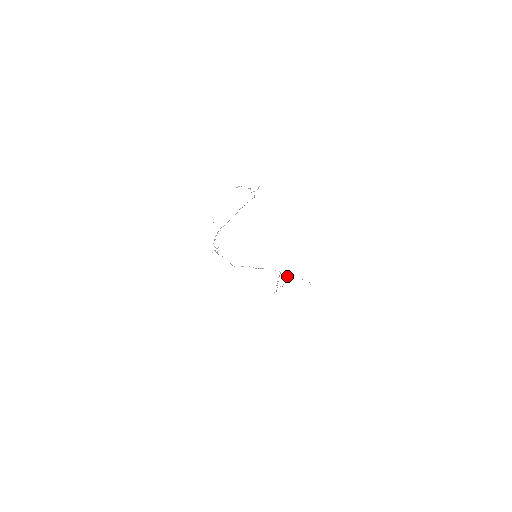
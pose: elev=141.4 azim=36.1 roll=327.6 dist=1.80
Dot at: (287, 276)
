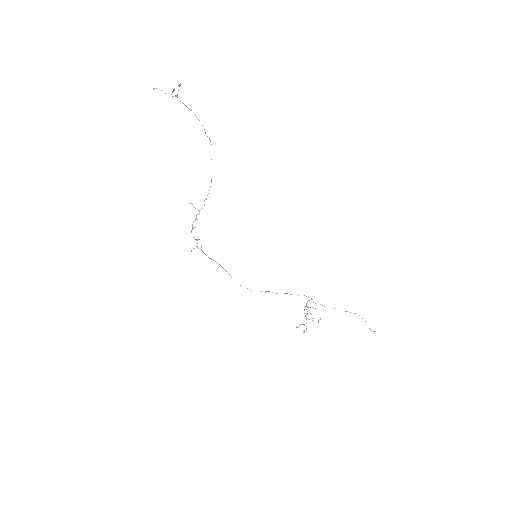
Dot at: (324, 306)
